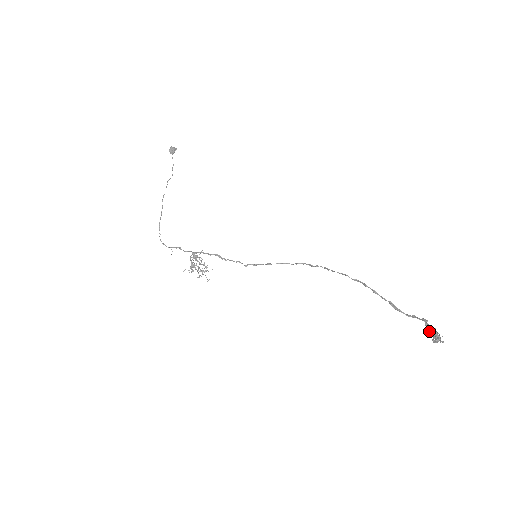
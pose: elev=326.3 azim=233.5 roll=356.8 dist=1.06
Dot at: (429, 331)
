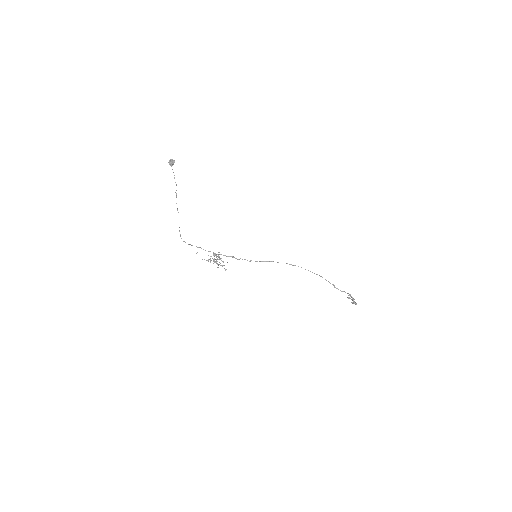
Dot at: (351, 299)
